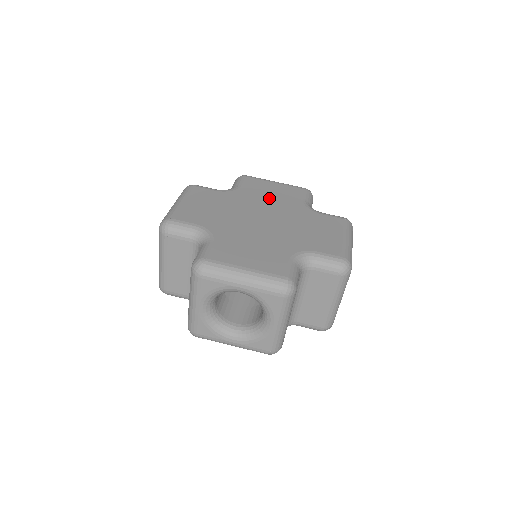
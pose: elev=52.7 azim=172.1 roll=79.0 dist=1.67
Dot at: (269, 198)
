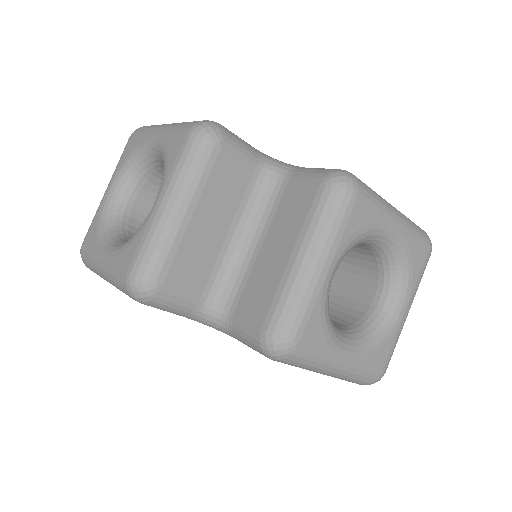
Dot at: occluded
